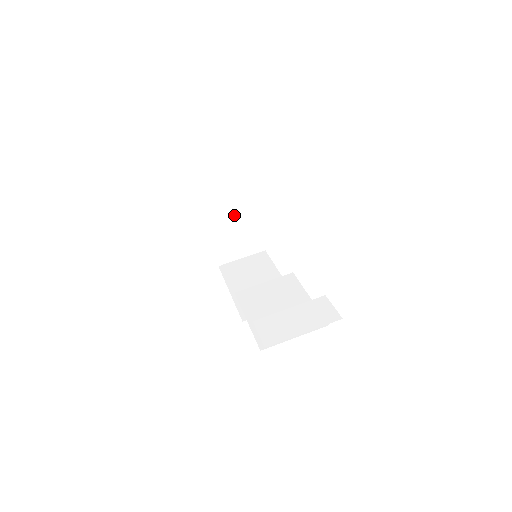
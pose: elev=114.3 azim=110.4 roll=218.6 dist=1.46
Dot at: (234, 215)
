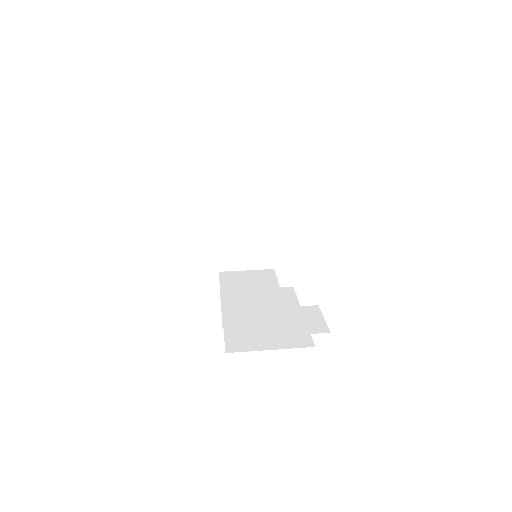
Dot at: (249, 219)
